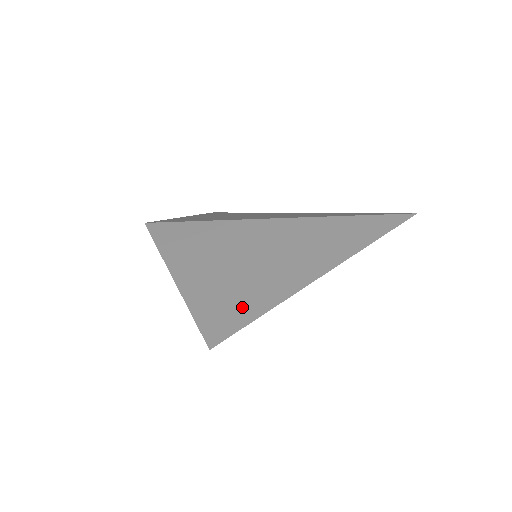
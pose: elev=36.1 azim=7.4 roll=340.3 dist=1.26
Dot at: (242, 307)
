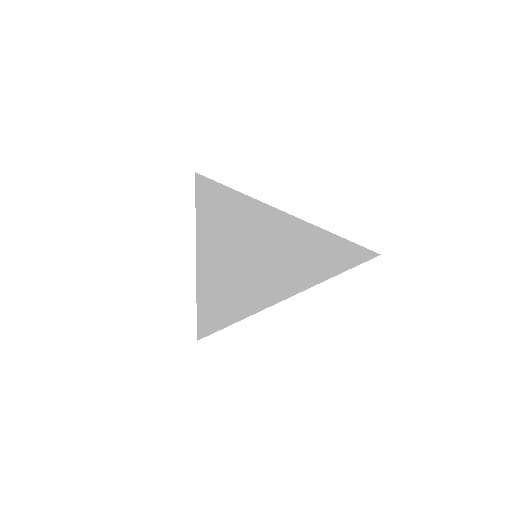
Dot at: (234, 294)
